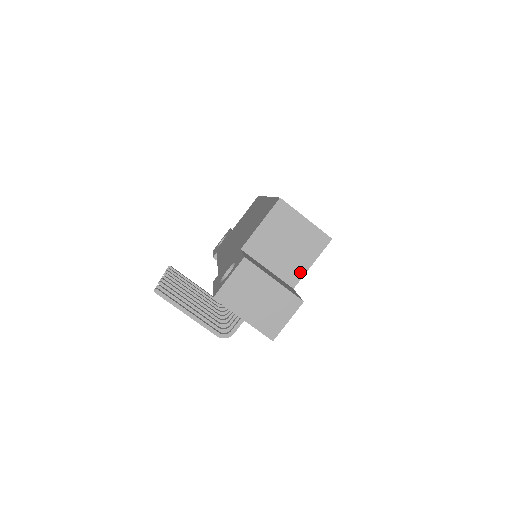
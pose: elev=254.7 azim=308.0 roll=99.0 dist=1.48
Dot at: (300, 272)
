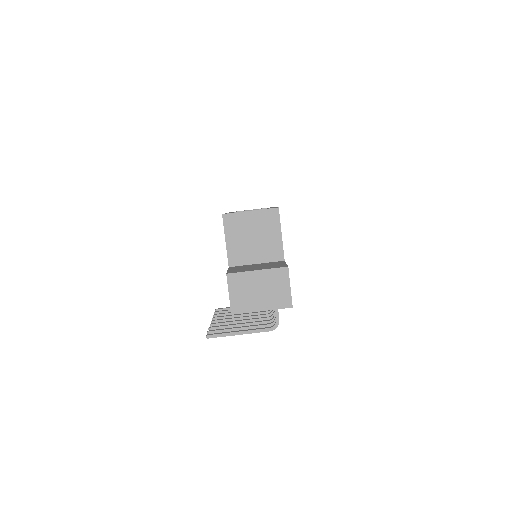
Dot at: (278, 247)
